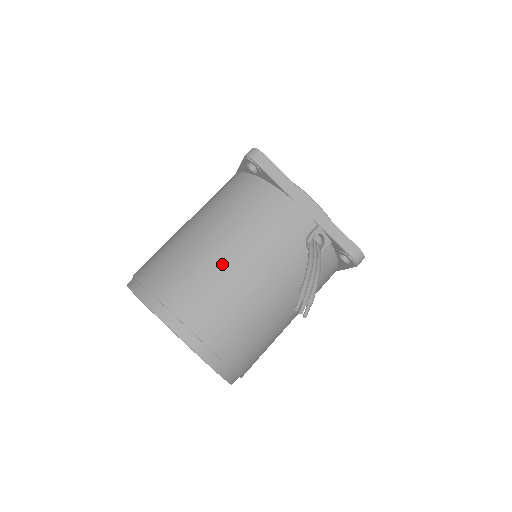
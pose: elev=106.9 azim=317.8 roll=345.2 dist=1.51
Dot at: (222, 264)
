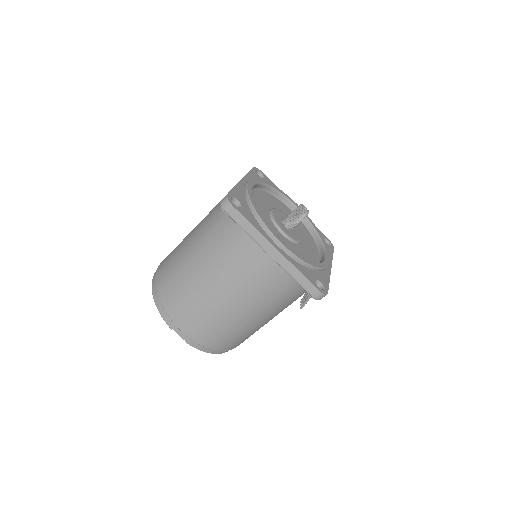
Dot at: occluded
